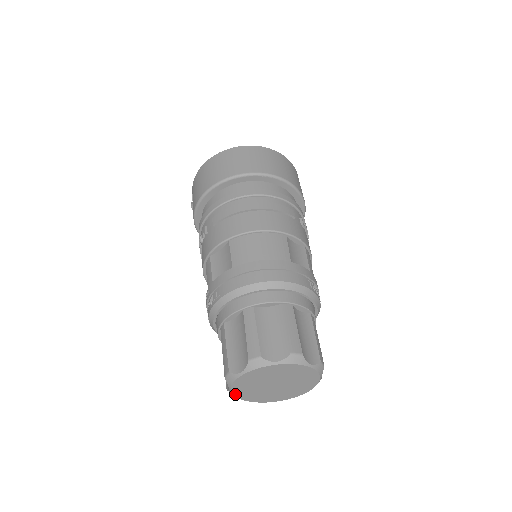
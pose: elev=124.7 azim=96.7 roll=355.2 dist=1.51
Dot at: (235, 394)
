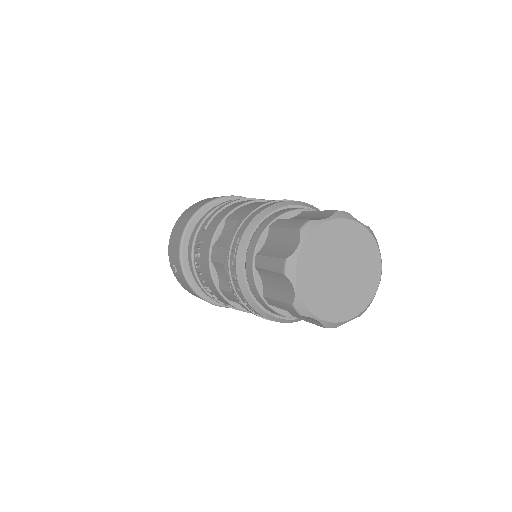
Dot at: (304, 301)
